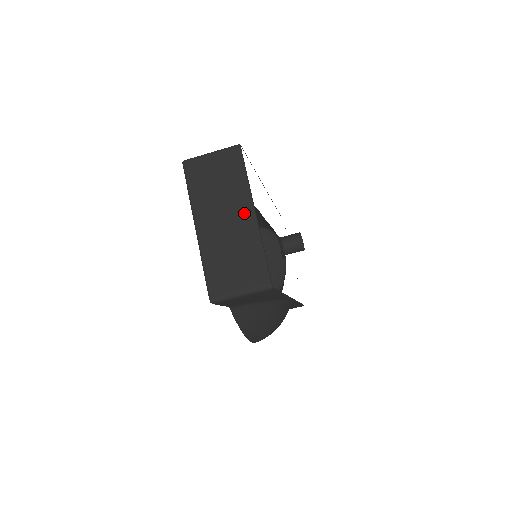
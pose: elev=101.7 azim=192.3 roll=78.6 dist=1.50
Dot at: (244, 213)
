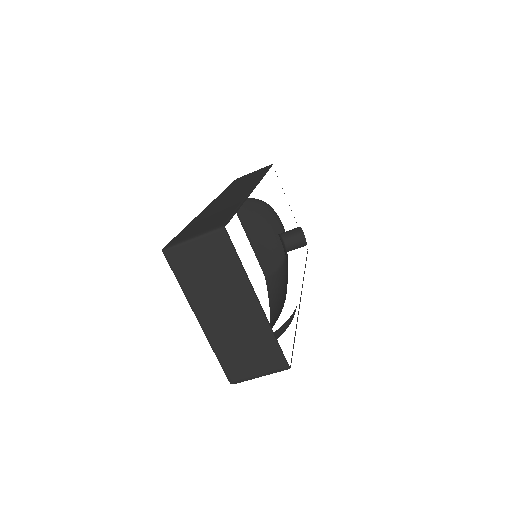
Dot at: (246, 303)
